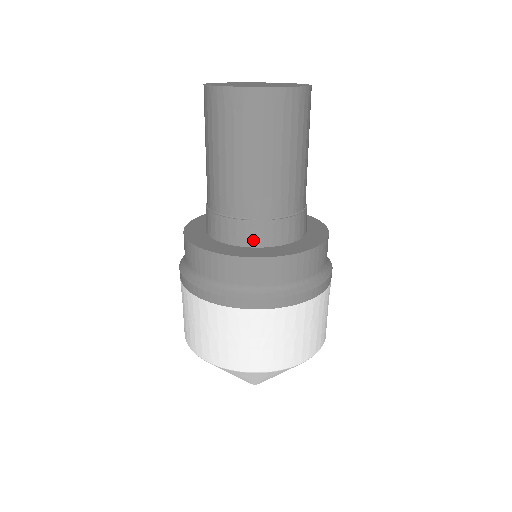
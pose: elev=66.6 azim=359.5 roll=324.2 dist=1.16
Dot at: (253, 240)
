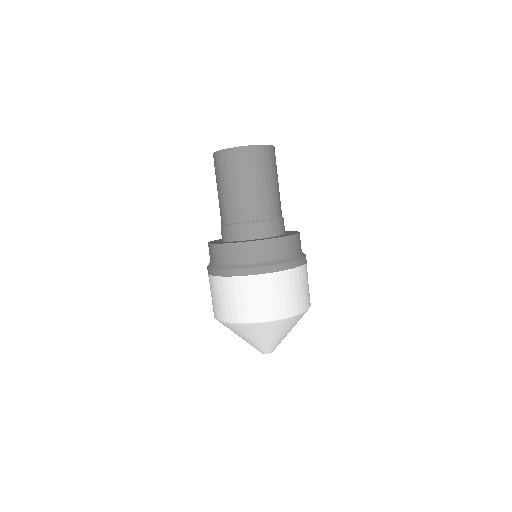
Dot at: (230, 237)
